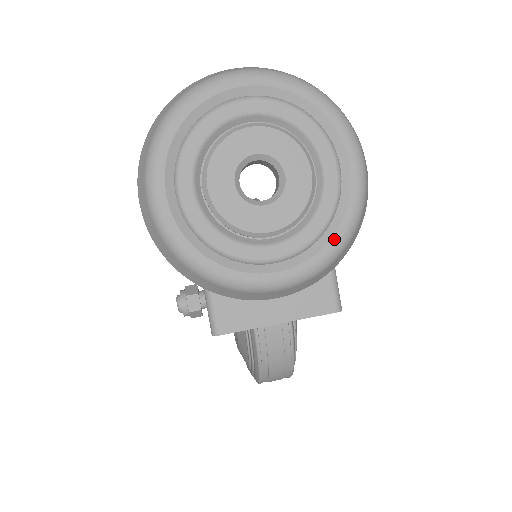
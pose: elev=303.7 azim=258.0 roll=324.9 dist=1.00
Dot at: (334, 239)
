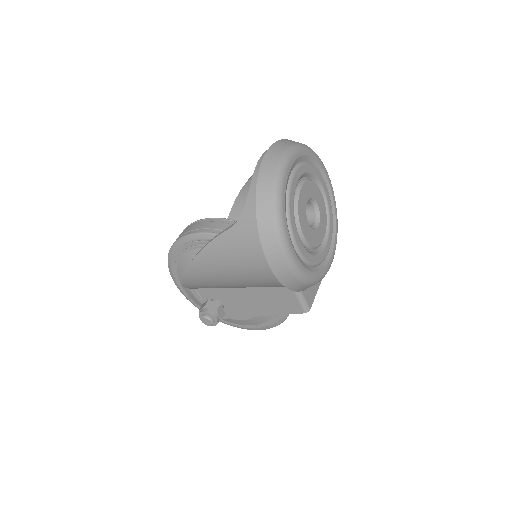
Dot at: (336, 224)
